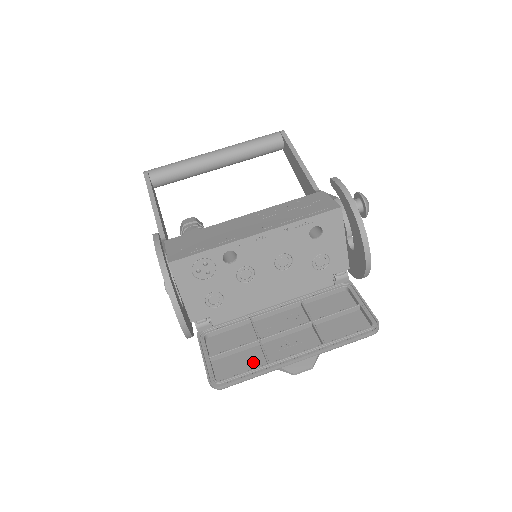
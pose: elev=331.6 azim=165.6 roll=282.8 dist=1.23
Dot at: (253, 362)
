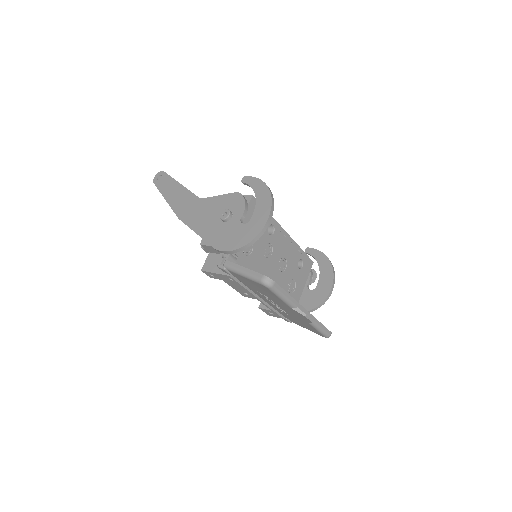
Dot at: occluded
